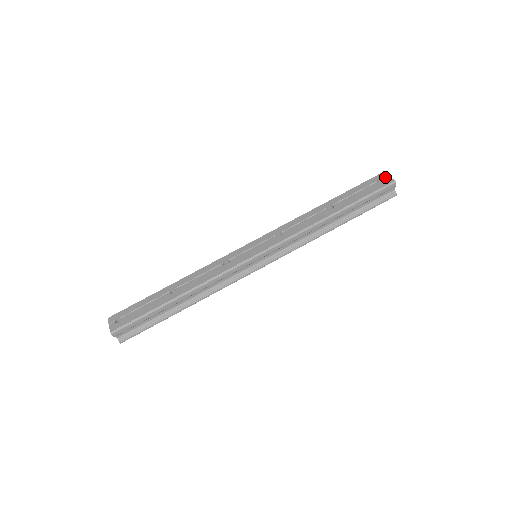
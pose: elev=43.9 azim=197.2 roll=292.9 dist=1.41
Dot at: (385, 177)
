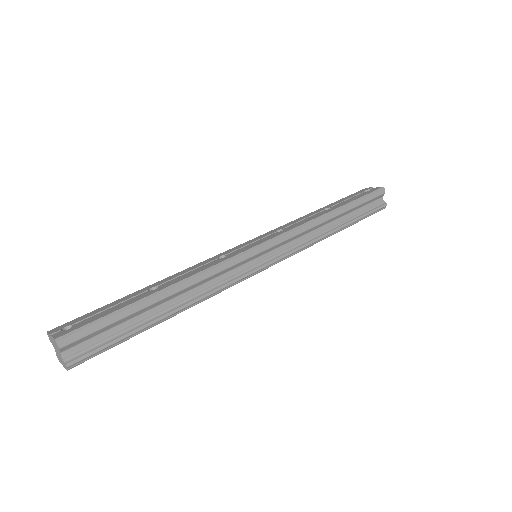
Dot at: (371, 188)
